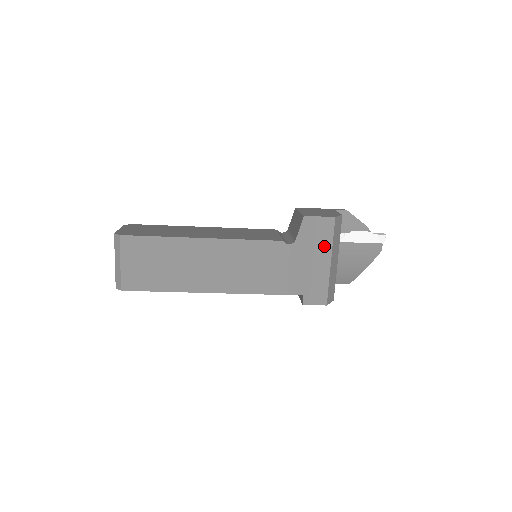
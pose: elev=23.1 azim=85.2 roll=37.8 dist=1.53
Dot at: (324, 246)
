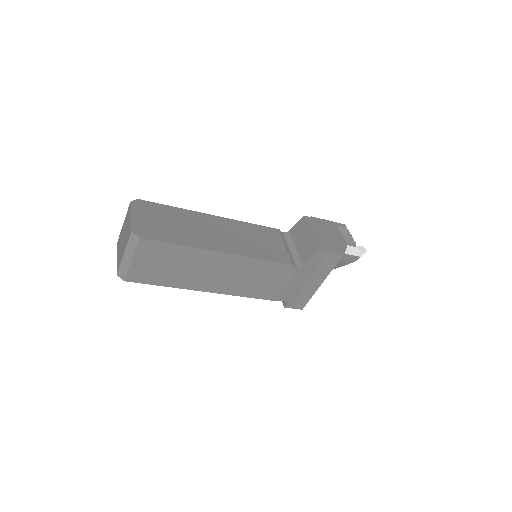
Dot at: (323, 272)
